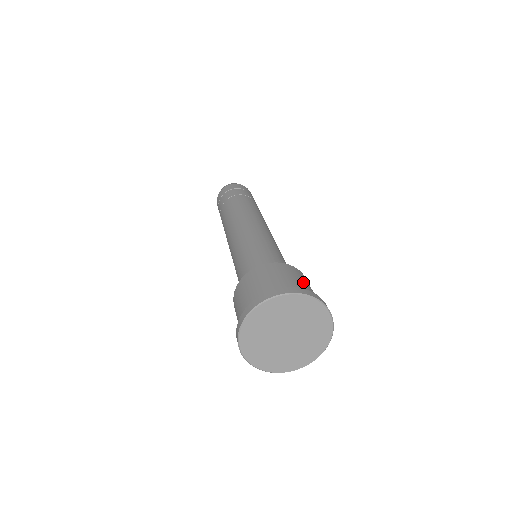
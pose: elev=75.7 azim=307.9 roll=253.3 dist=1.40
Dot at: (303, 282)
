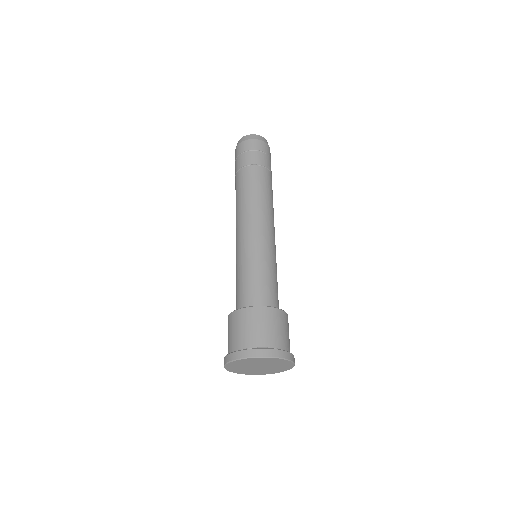
Dot at: occluded
